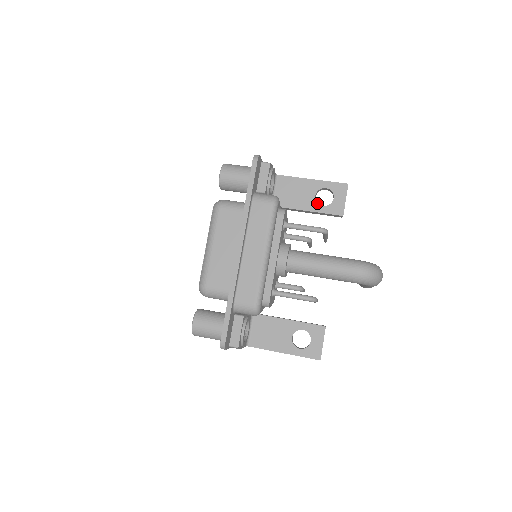
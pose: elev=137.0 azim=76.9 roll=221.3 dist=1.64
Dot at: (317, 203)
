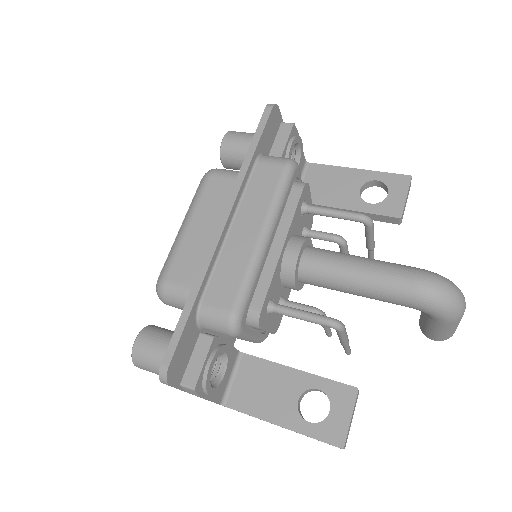
Dot at: (362, 199)
